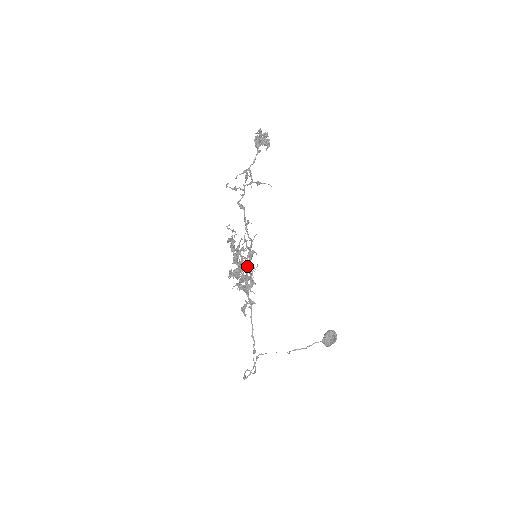
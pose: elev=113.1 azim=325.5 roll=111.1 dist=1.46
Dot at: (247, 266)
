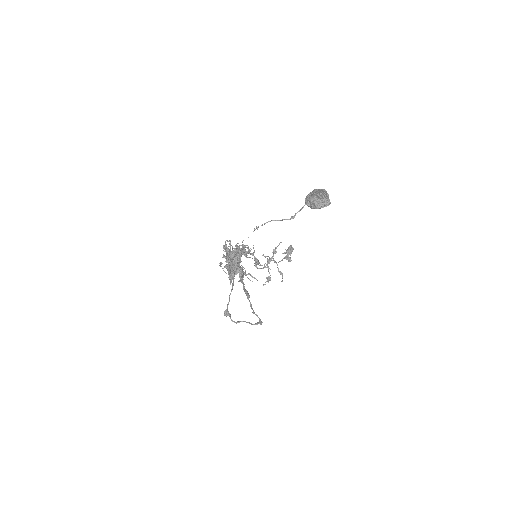
Dot at: occluded
